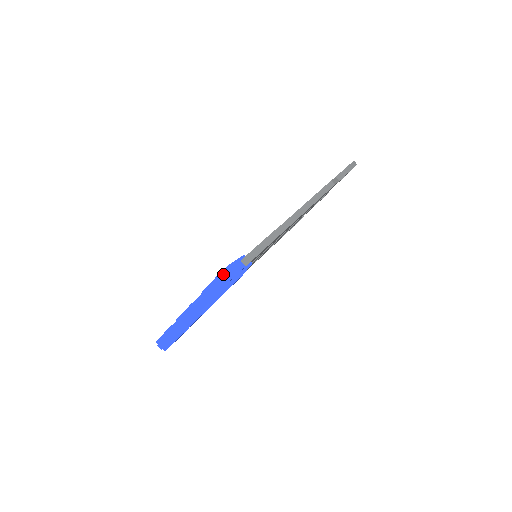
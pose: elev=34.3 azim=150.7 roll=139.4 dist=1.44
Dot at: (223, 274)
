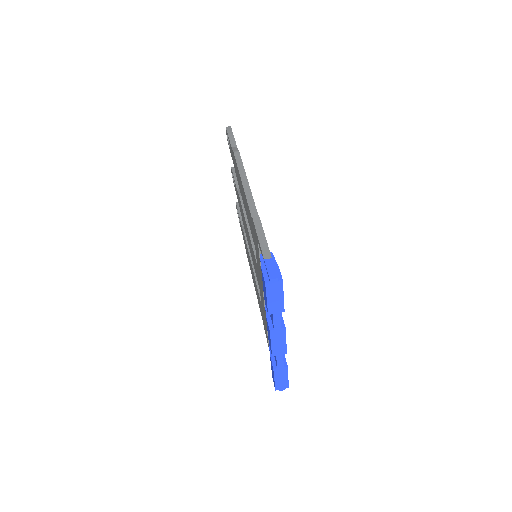
Dot at: (268, 280)
